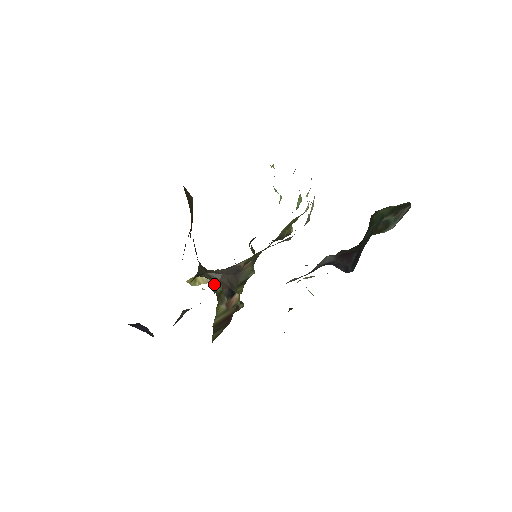
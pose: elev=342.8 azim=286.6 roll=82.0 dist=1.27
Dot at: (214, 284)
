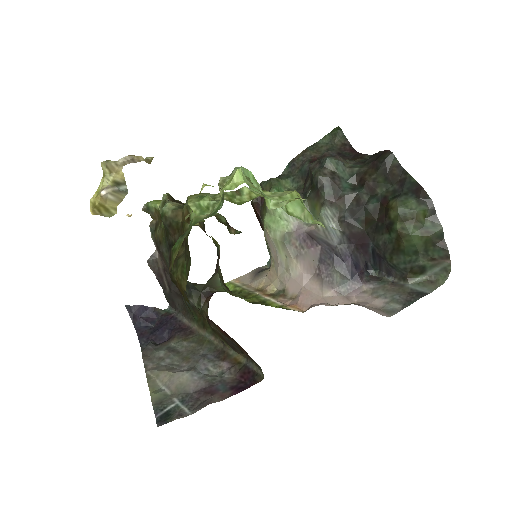
Dot at: (217, 284)
